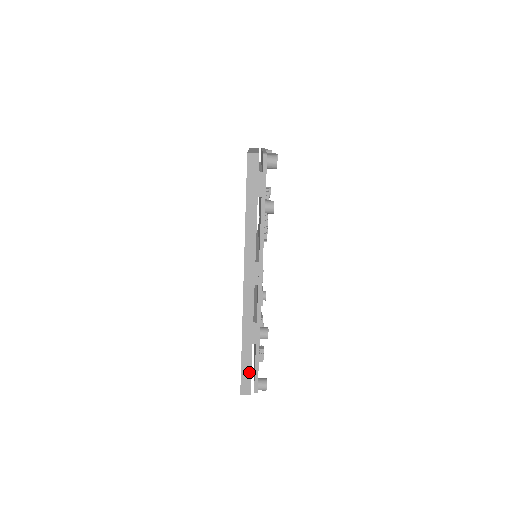
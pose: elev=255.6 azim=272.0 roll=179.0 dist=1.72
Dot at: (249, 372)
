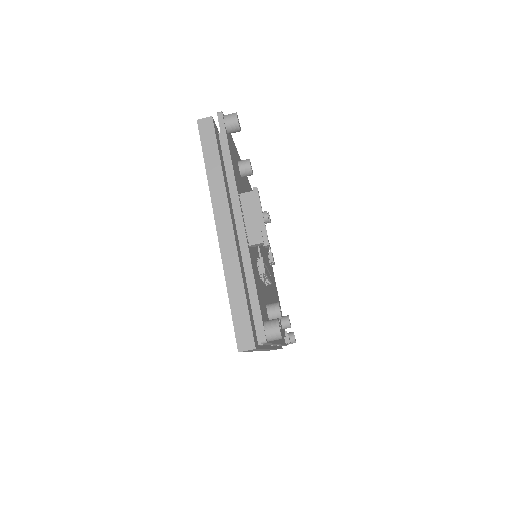
Dot at: occluded
